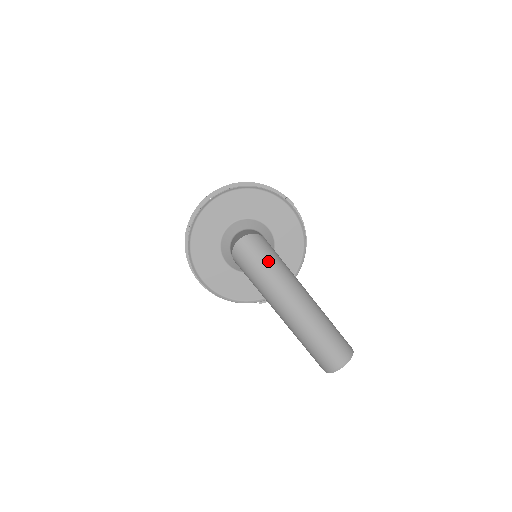
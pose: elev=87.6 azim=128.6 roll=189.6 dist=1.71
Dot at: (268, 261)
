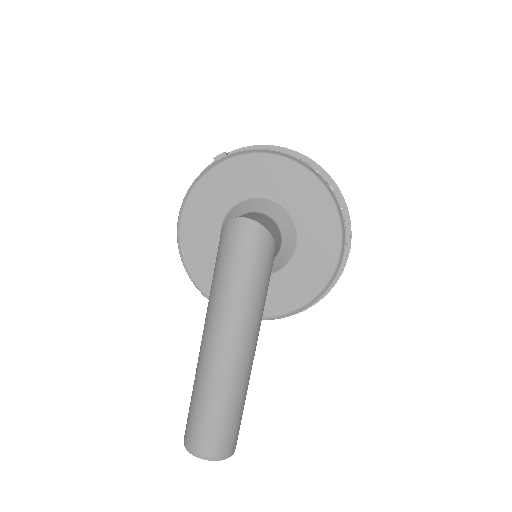
Dot at: (249, 273)
